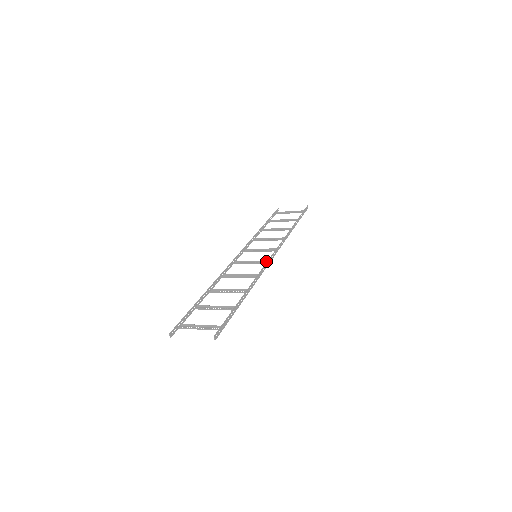
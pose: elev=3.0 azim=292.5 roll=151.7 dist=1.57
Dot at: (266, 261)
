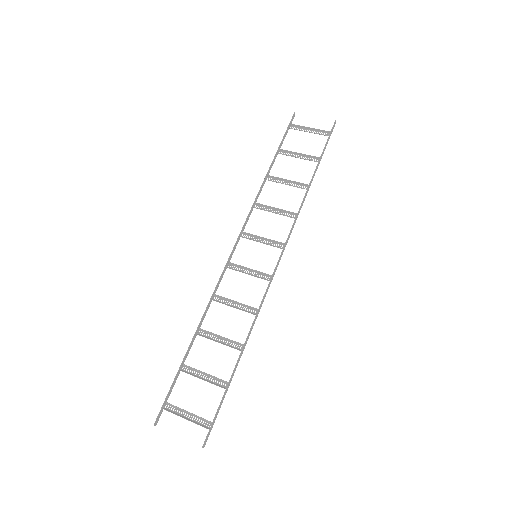
Dot at: (268, 275)
